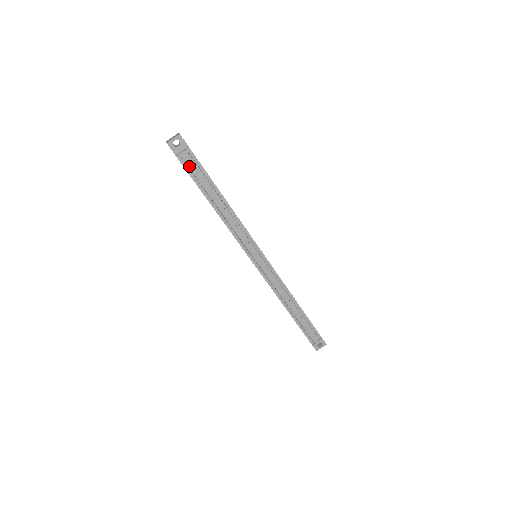
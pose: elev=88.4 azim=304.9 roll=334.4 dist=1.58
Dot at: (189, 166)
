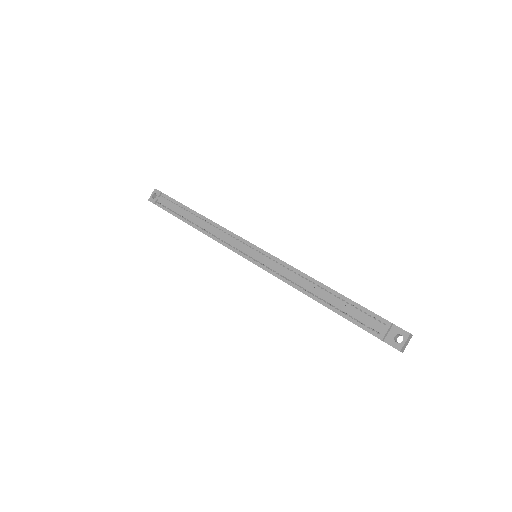
Dot at: (165, 205)
